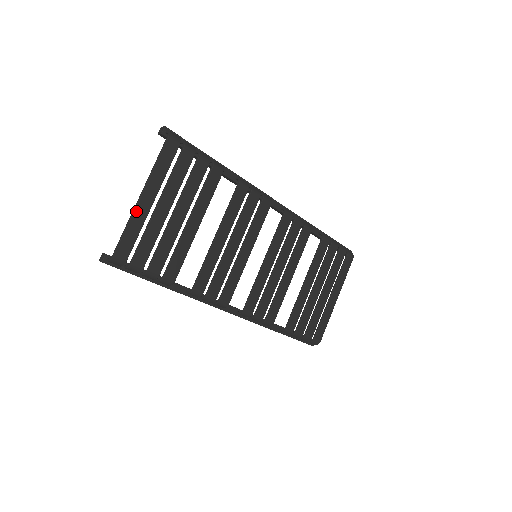
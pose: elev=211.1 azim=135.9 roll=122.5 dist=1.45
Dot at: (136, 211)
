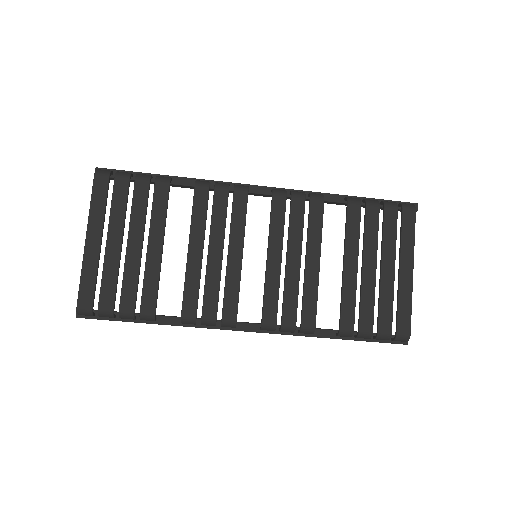
Dot at: (85, 257)
